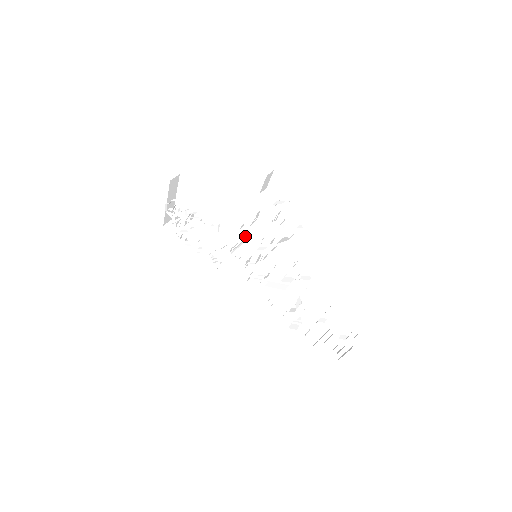
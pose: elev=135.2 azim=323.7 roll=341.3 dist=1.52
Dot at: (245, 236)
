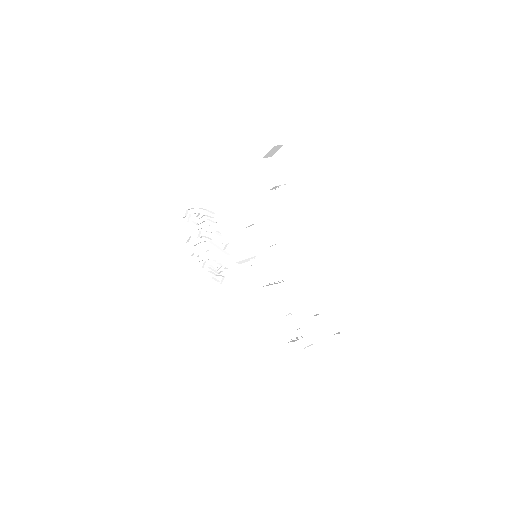
Dot at: (250, 241)
